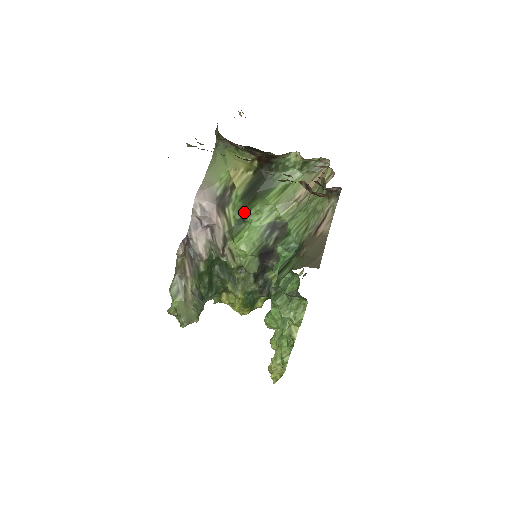
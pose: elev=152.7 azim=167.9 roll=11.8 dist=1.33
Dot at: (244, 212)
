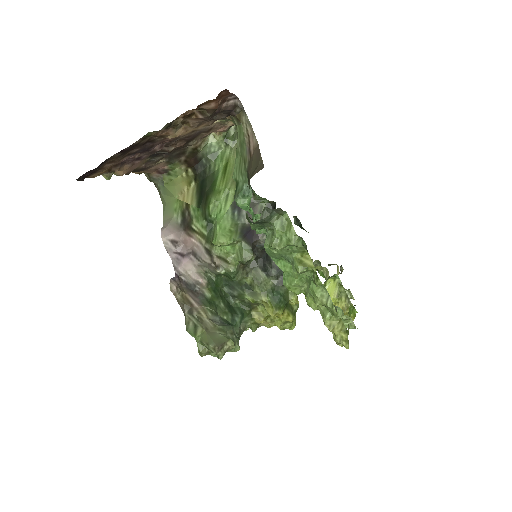
Dot at: (206, 214)
